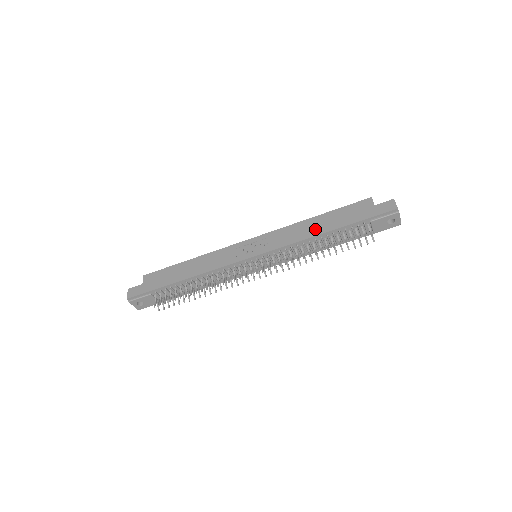
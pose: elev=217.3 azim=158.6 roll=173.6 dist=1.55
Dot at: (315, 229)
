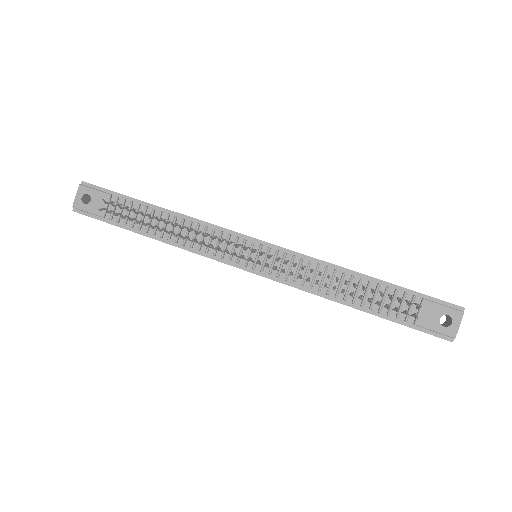
Dot at: occluded
